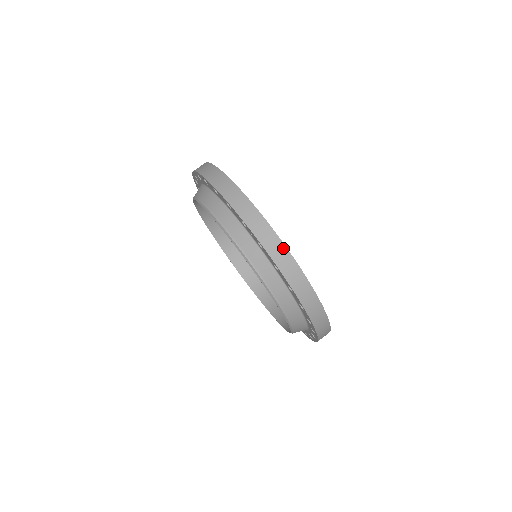
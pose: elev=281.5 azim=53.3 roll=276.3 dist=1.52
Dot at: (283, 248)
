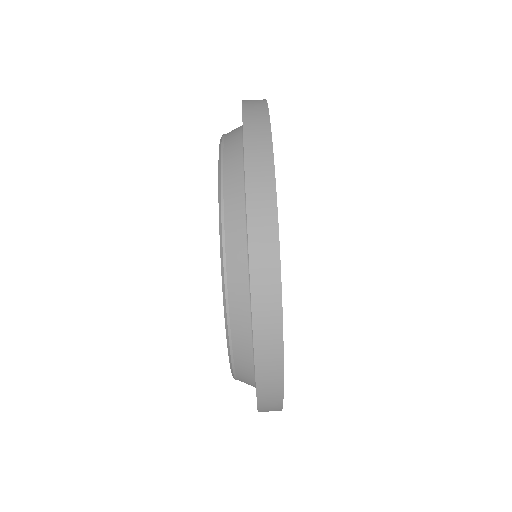
Dot at: (279, 402)
